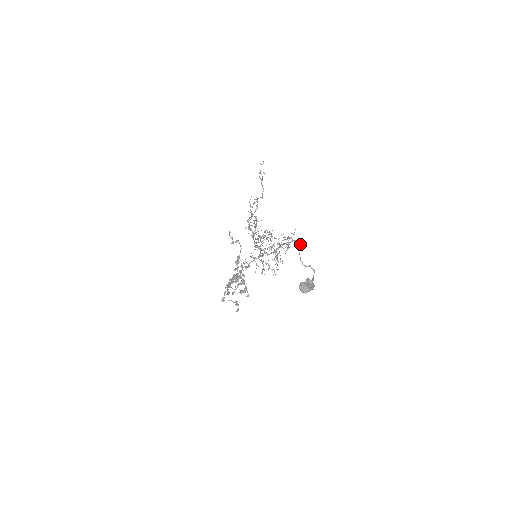
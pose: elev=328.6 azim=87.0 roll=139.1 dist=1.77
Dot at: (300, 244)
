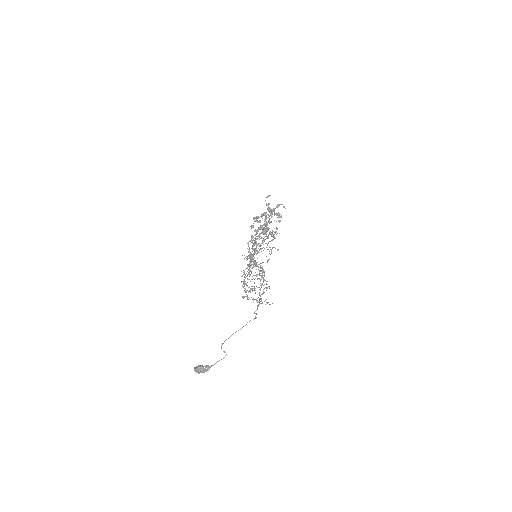
Dot at: occluded
